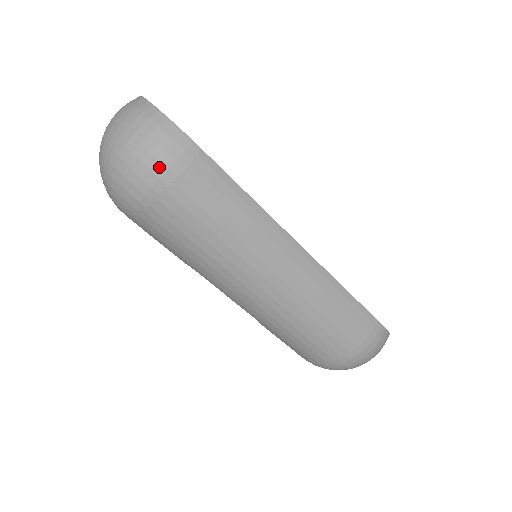
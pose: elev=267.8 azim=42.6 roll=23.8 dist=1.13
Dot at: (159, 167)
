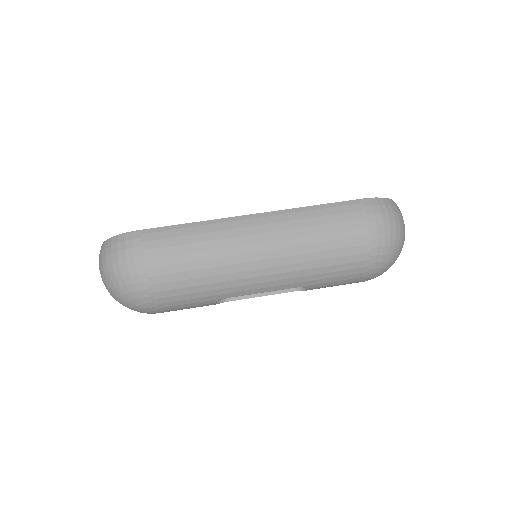
Dot at: (129, 261)
